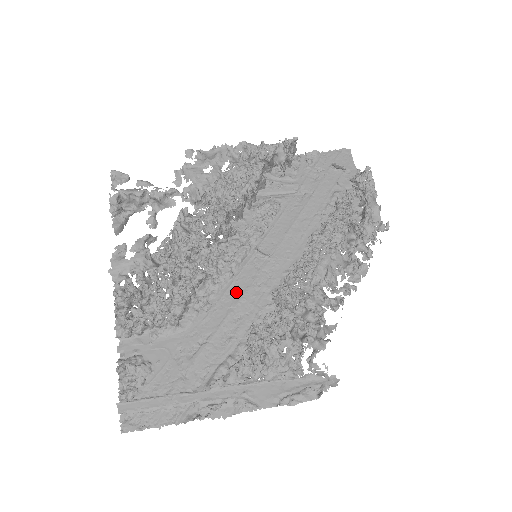
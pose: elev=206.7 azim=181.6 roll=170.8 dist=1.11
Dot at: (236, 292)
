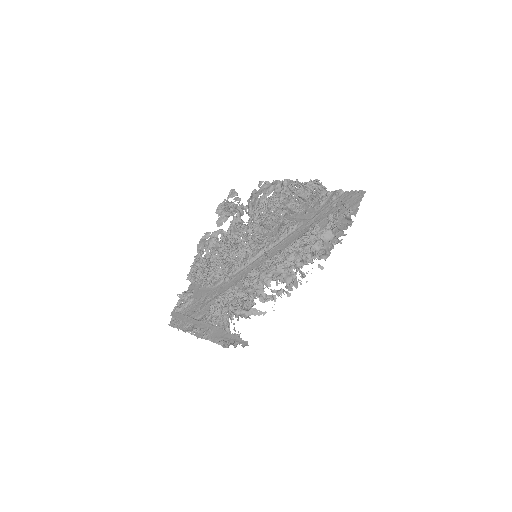
Dot at: (243, 275)
